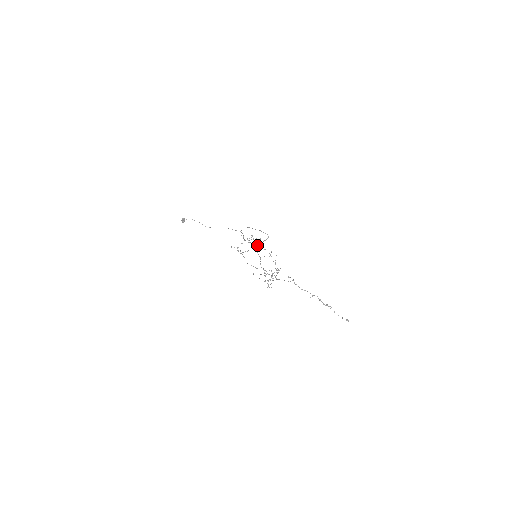
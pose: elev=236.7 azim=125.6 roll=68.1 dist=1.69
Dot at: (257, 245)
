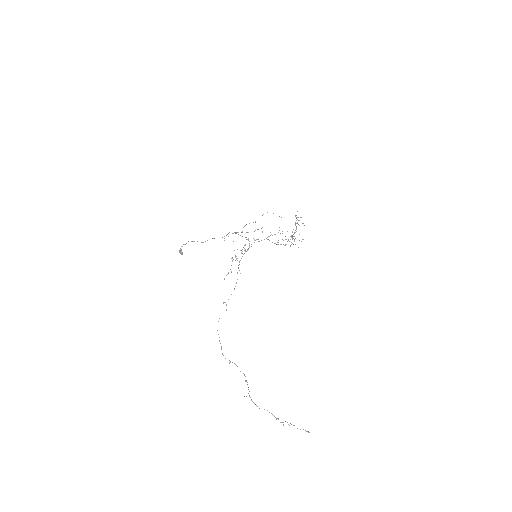
Dot at: occluded
